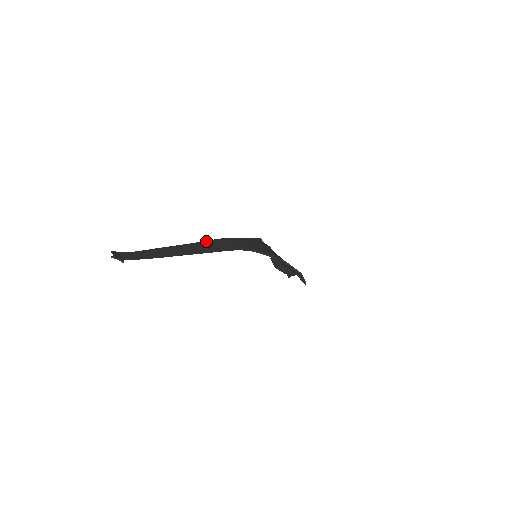
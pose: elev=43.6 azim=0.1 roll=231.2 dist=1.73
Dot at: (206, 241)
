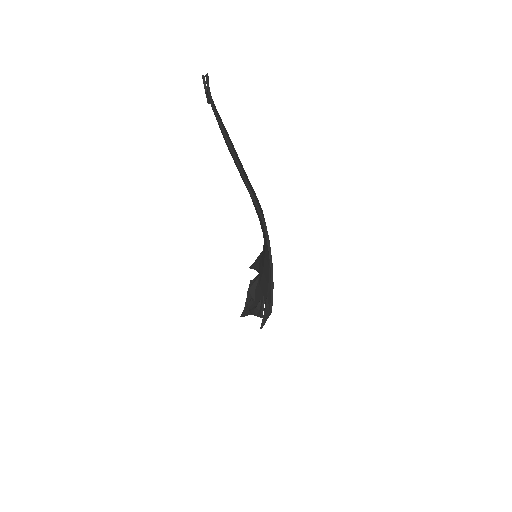
Dot at: occluded
